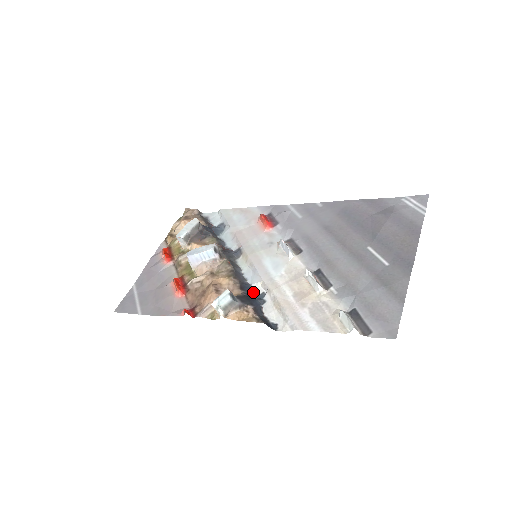
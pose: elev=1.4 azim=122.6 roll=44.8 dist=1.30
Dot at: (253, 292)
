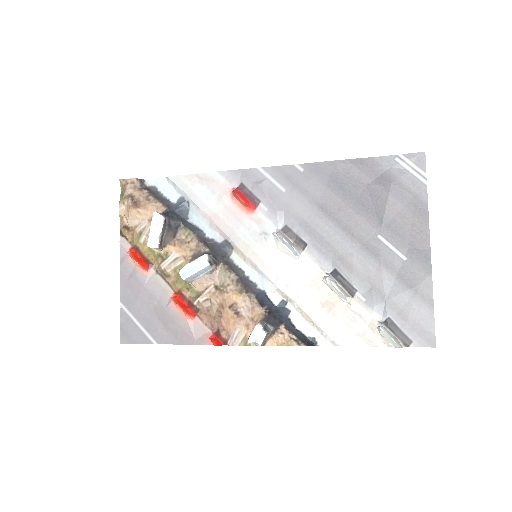
Dot at: (271, 301)
